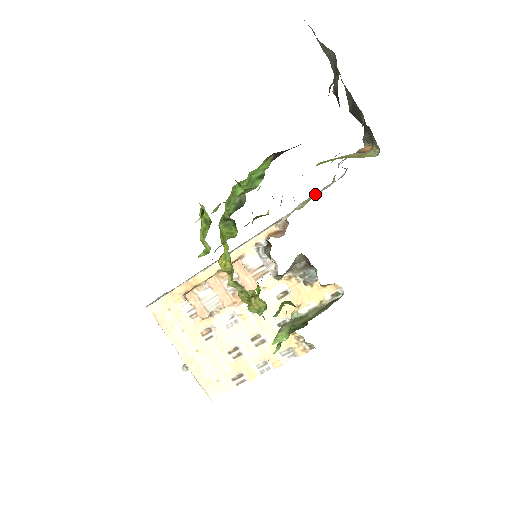
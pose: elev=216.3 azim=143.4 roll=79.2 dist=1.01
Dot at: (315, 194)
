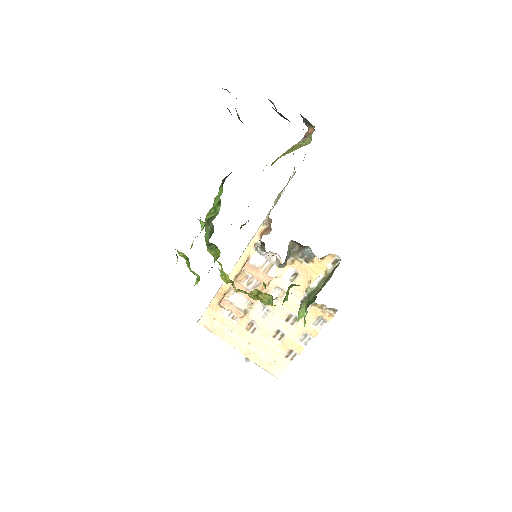
Dot at: occluded
